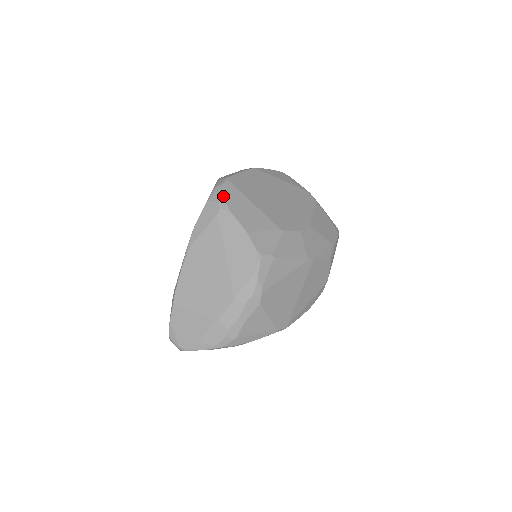
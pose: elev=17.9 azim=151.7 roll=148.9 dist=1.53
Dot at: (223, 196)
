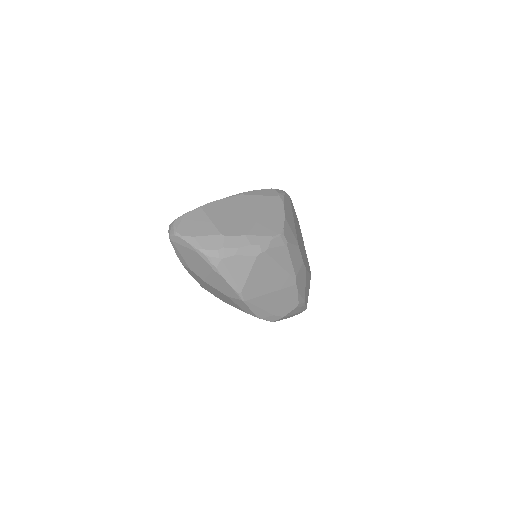
Dot at: (284, 194)
